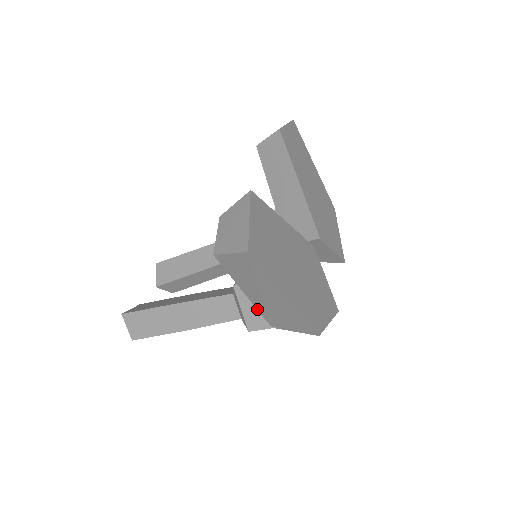
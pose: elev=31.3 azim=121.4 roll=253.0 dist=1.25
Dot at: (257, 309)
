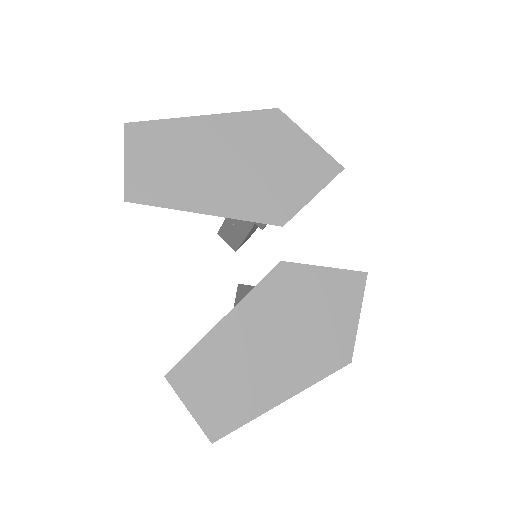
Dot at: occluded
